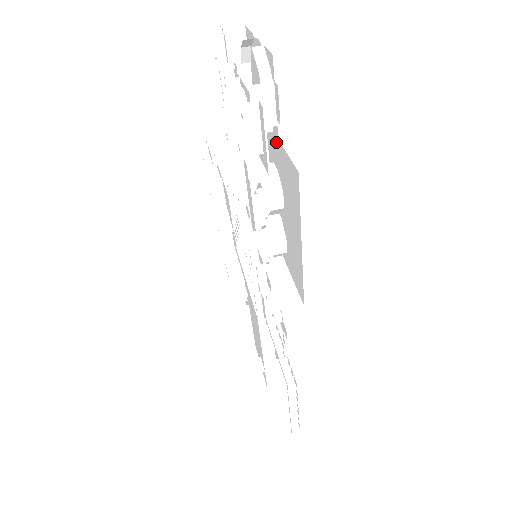
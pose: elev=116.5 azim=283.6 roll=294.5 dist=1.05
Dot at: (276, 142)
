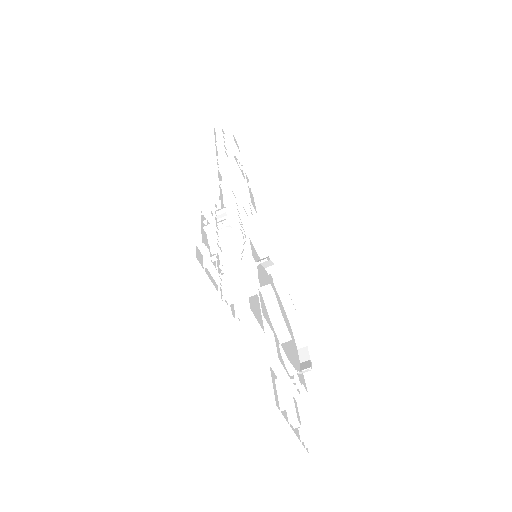
Dot at: occluded
